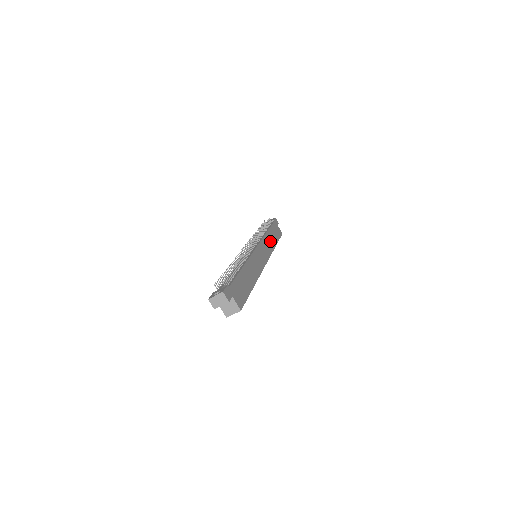
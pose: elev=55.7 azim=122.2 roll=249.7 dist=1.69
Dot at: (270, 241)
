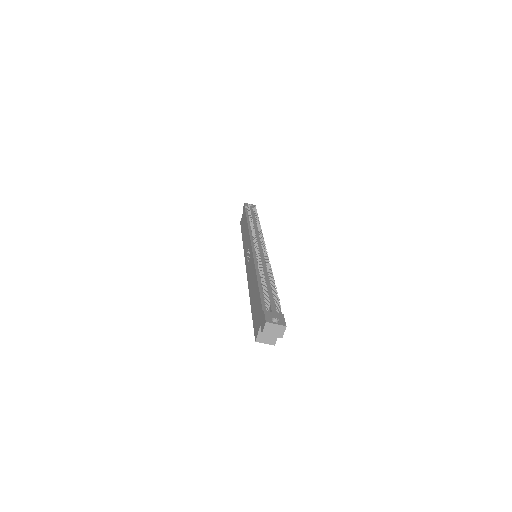
Dot at: occluded
